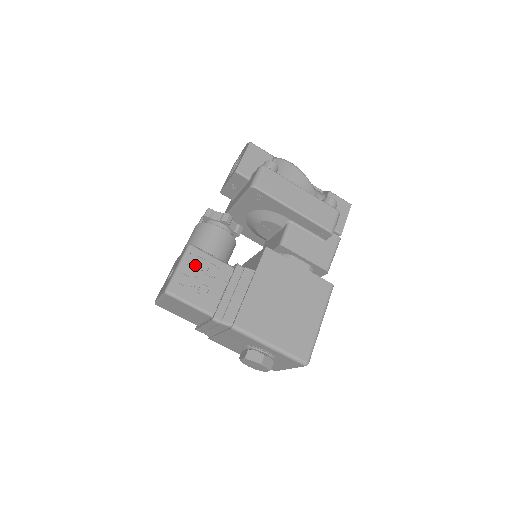
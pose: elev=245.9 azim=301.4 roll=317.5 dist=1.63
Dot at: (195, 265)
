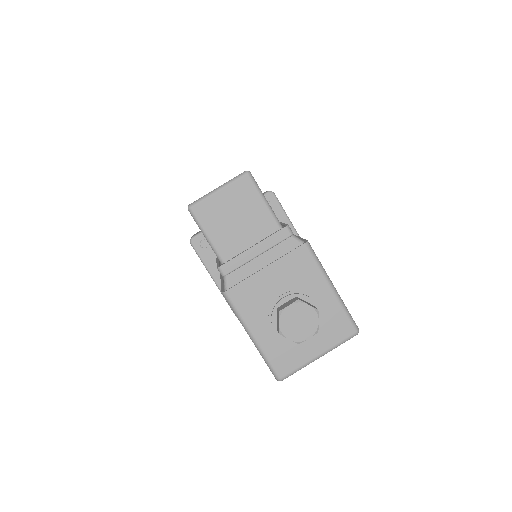
Dot at: occluded
